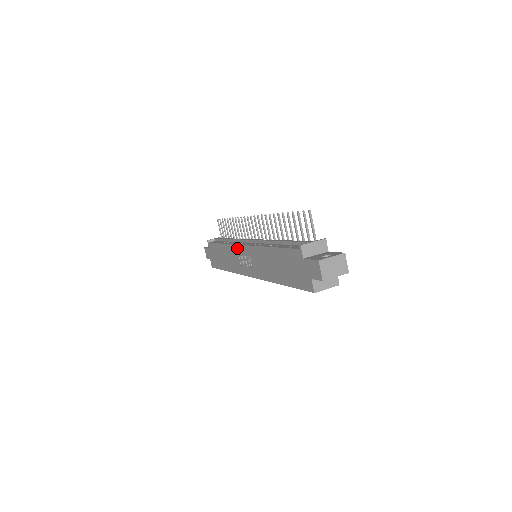
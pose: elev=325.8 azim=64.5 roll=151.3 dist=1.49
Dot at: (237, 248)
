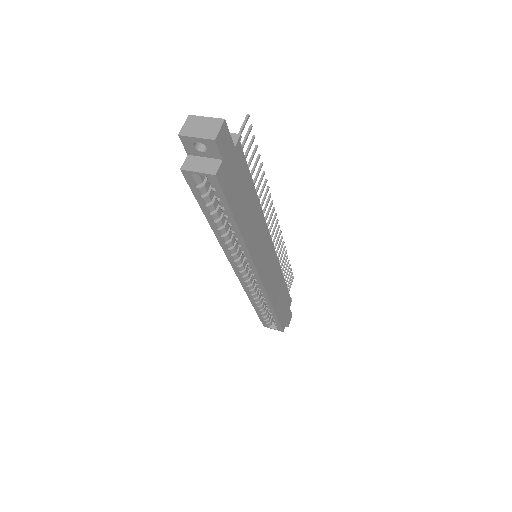
Dot at: occluded
